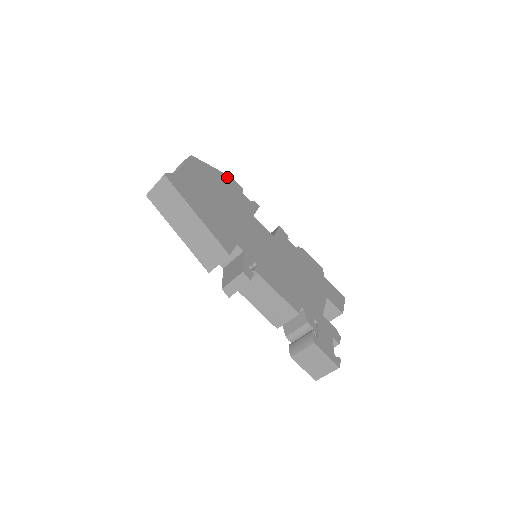
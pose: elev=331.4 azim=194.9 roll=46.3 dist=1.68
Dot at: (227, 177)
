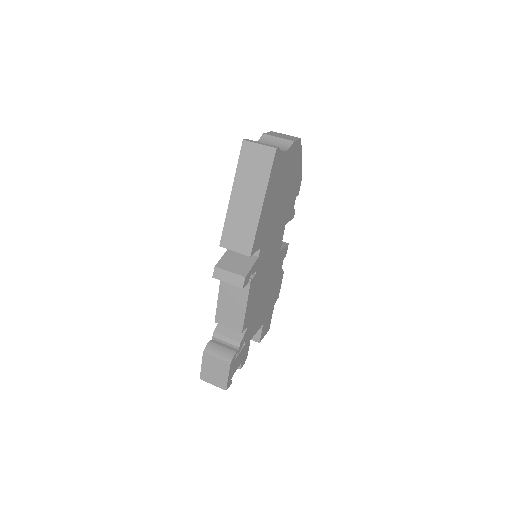
Dot at: (301, 176)
